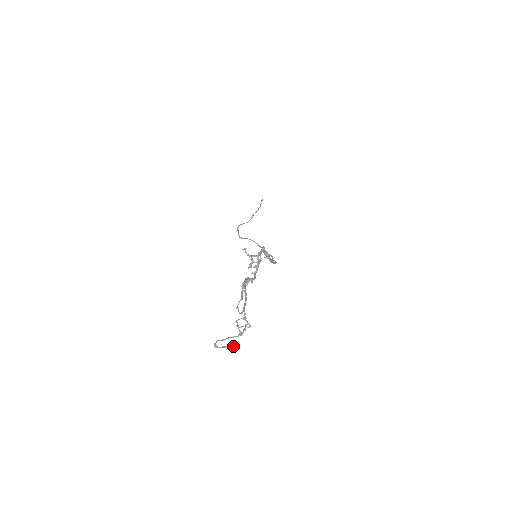
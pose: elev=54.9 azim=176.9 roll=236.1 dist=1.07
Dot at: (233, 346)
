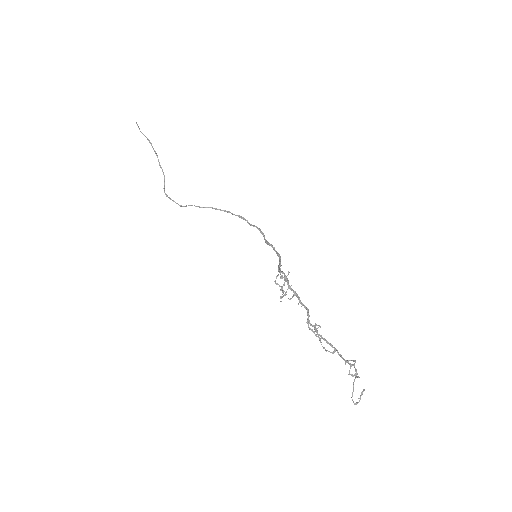
Dot at: (363, 390)
